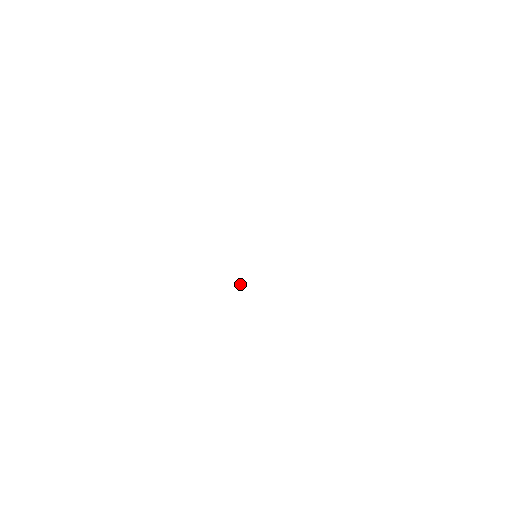
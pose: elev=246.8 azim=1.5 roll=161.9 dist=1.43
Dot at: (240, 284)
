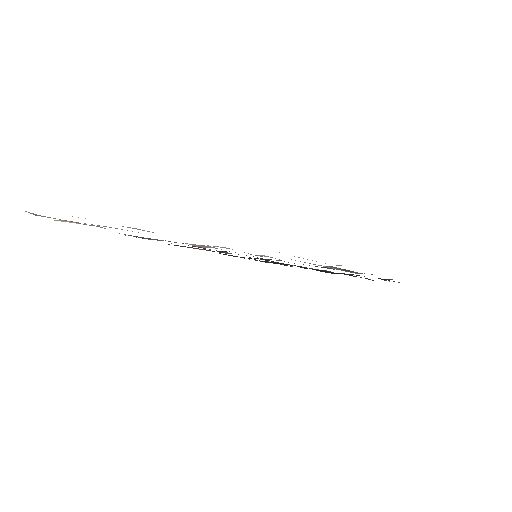
Dot at: occluded
